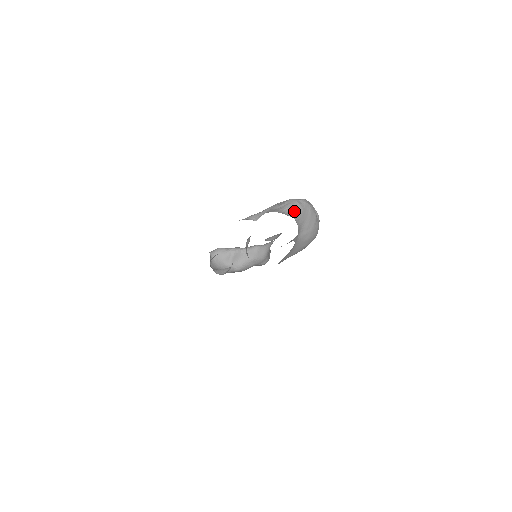
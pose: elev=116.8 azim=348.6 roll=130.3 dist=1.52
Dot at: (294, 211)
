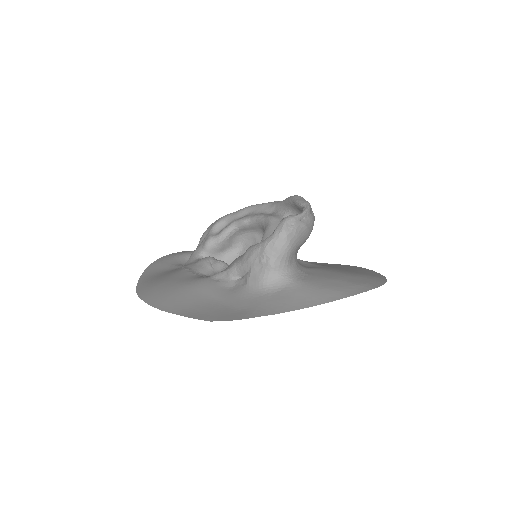
Dot at: (281, 263)
